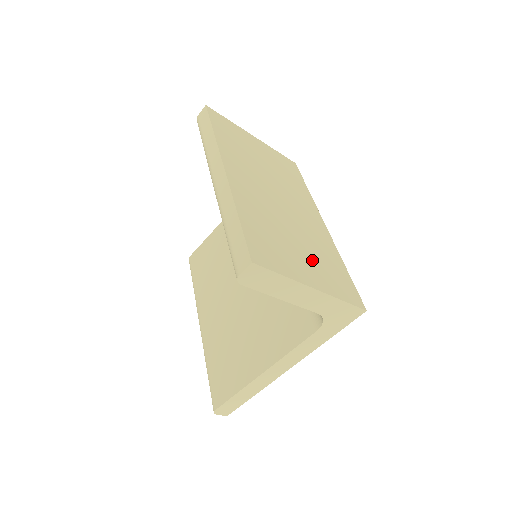
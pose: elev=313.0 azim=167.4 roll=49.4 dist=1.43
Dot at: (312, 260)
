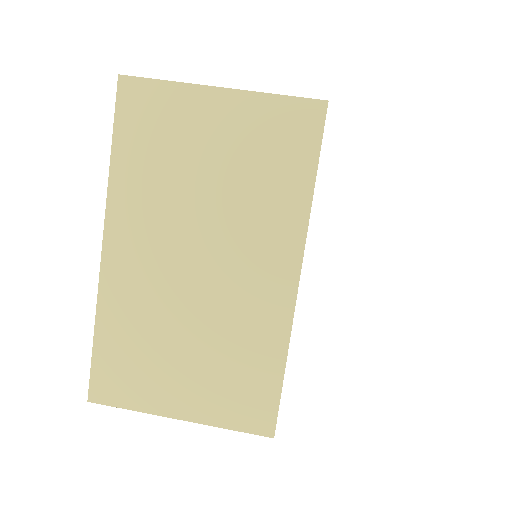
Dot at: (203, 373)
